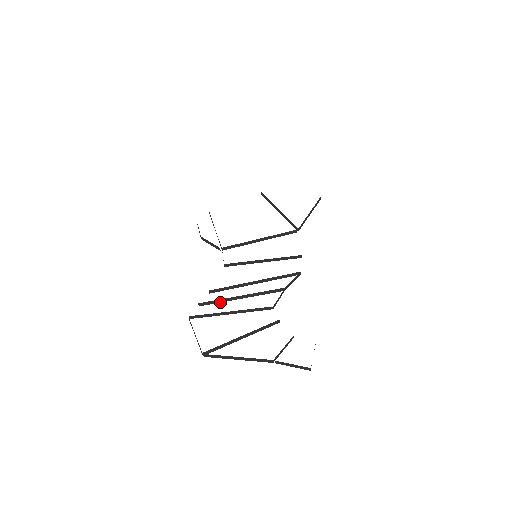
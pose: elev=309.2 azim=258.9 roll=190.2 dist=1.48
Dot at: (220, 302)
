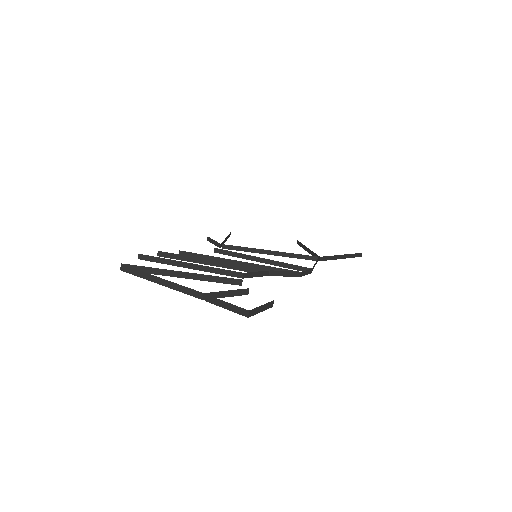
Dot at: (184, 260)
